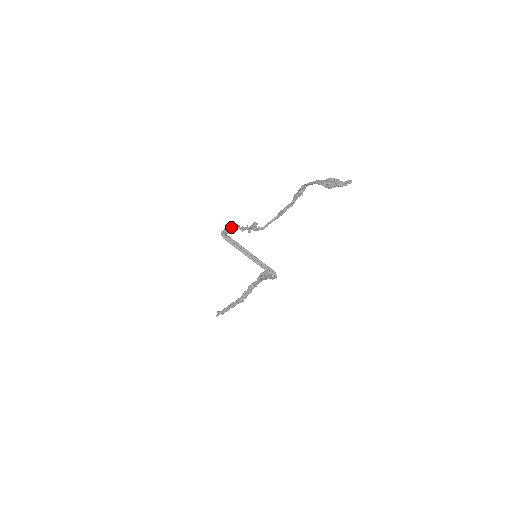
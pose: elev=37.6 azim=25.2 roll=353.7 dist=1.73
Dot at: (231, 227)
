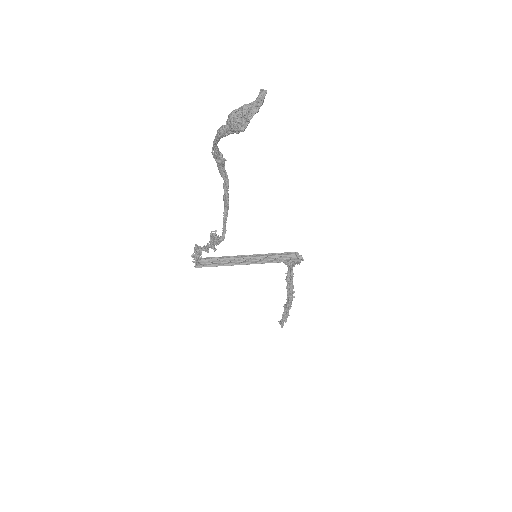
Dot at: (195, 252)
